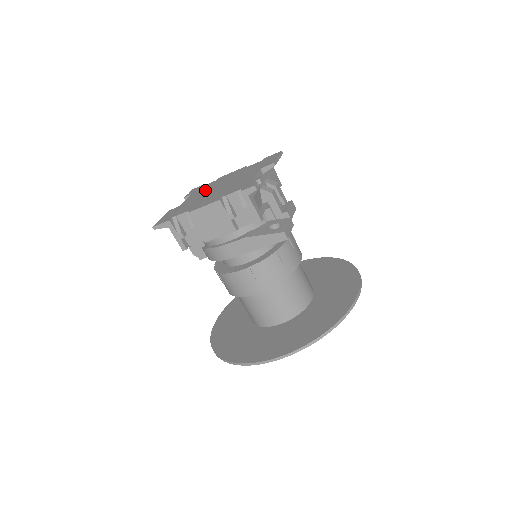
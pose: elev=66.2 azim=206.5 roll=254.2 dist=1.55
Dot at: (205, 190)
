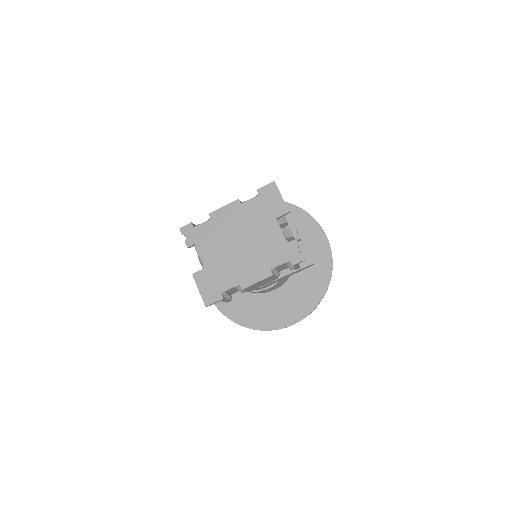
Dot at: (217, 242)
